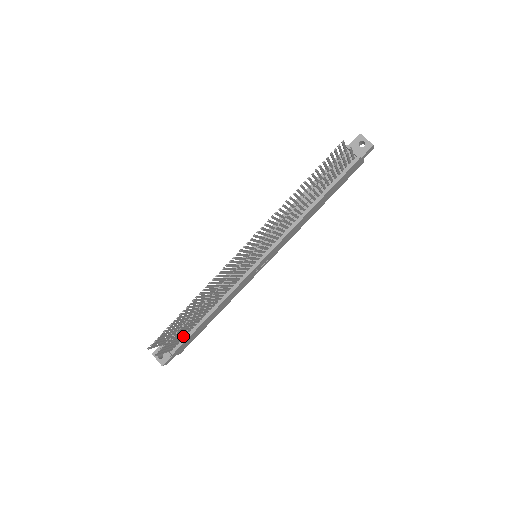
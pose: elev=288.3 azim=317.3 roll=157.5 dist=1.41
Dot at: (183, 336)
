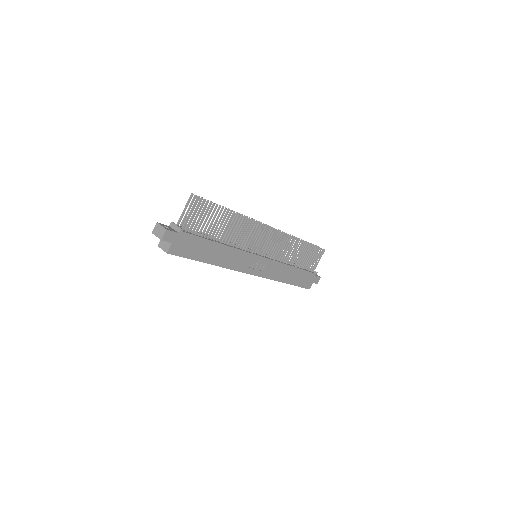
Dot at: (196, 233)
